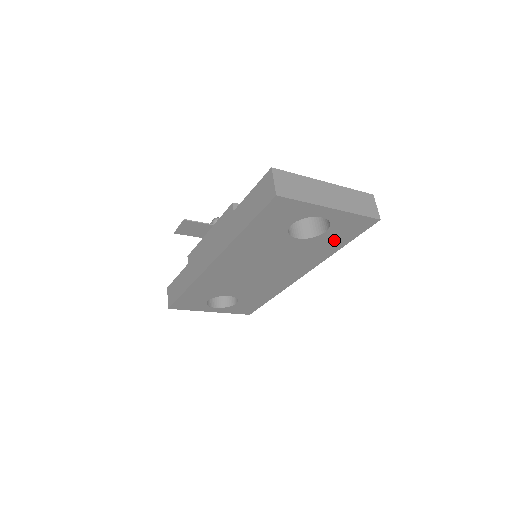
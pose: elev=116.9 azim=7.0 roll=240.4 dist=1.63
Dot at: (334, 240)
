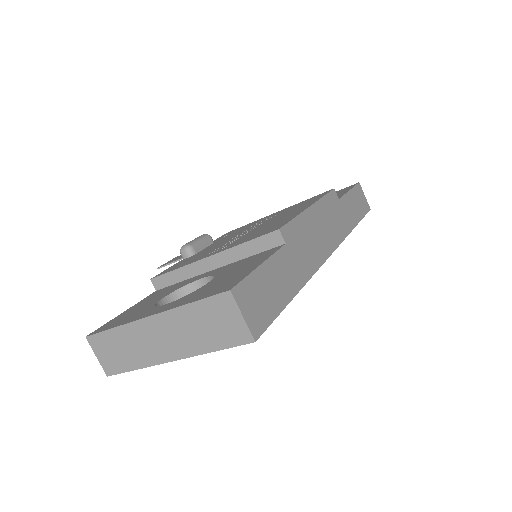
Dot at: occluded
